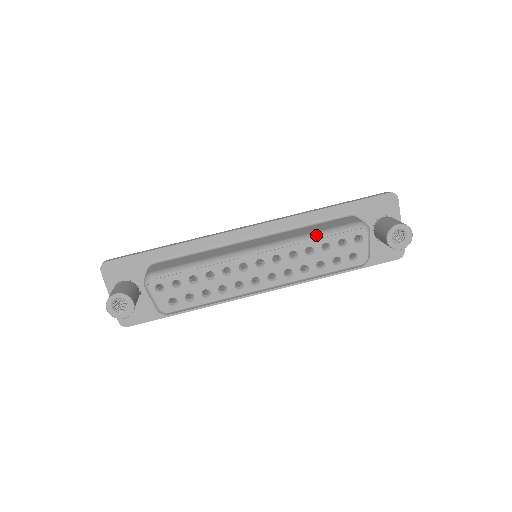
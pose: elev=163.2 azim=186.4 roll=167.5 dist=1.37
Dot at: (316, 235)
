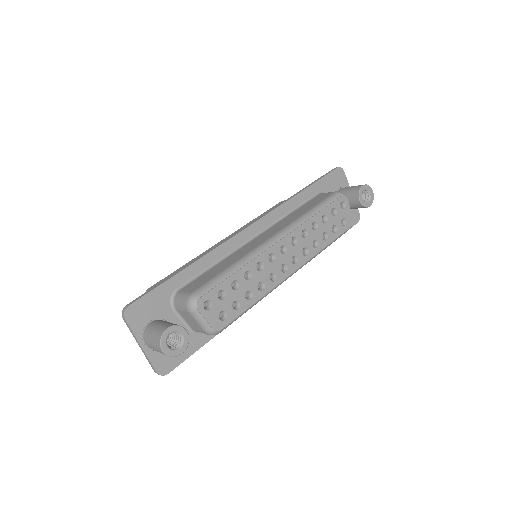
Dot at: (314, 211)
